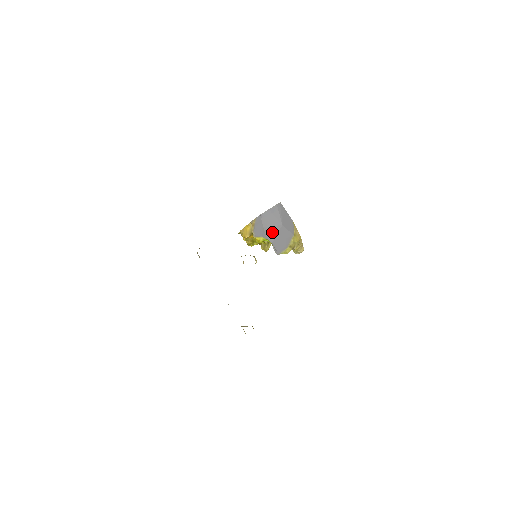
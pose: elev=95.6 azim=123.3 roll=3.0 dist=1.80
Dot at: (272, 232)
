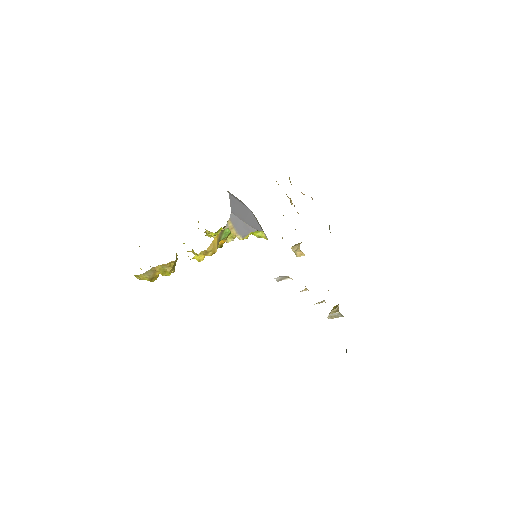
Dot at: (253, 221)
